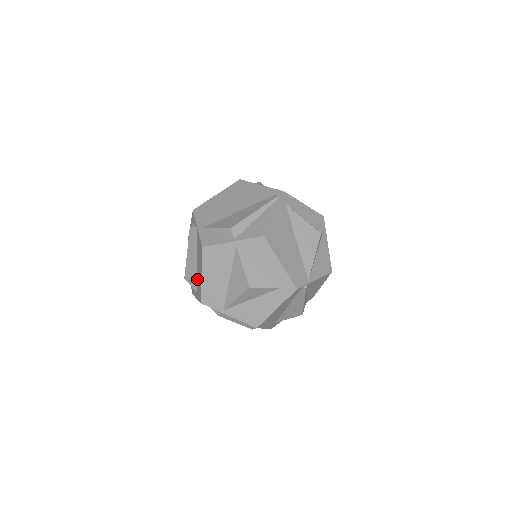
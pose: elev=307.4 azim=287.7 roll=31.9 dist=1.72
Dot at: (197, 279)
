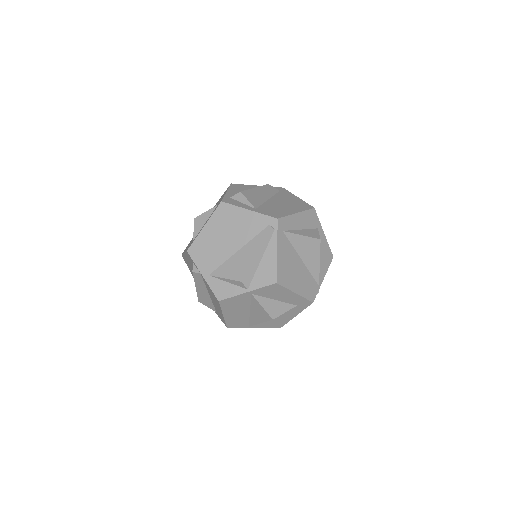
Dot at: (214, 306)
